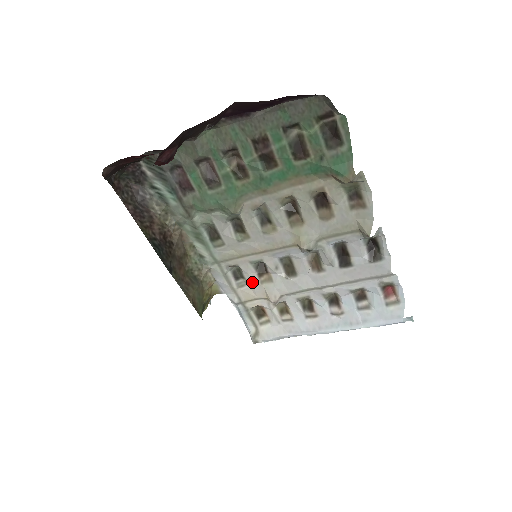
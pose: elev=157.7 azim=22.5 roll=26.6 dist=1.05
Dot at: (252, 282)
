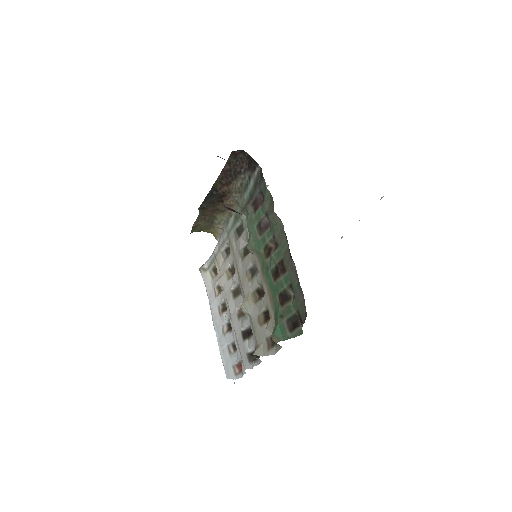
Dot at: (225, 264)
